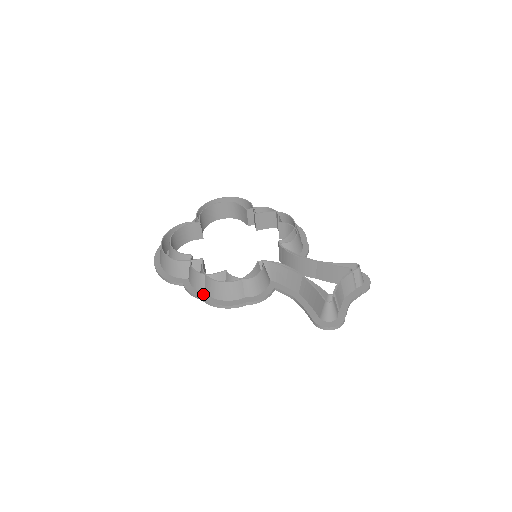
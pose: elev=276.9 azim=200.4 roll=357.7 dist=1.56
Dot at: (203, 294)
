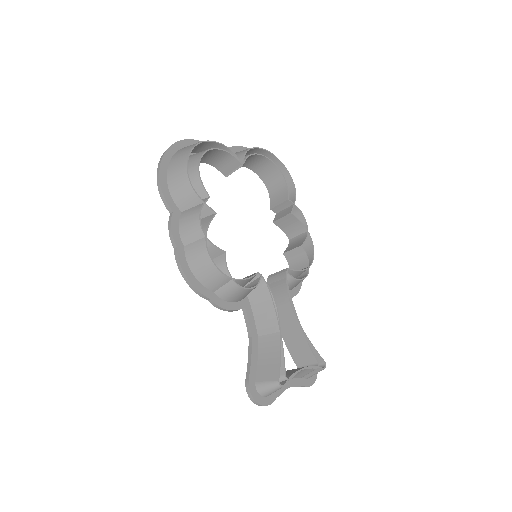
Dot at: (182, 247)
